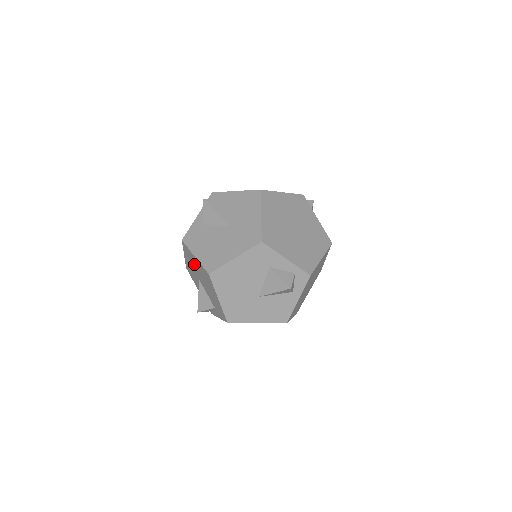
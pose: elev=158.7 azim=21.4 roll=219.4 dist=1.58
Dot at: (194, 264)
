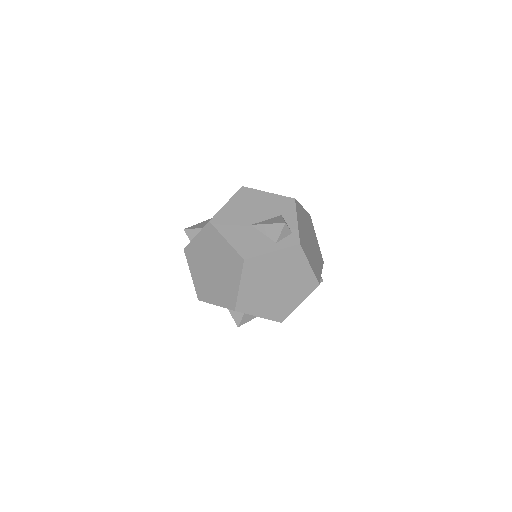
Dot at: occluded
